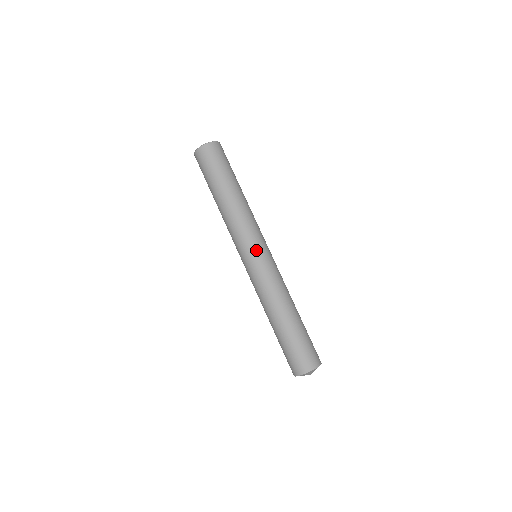
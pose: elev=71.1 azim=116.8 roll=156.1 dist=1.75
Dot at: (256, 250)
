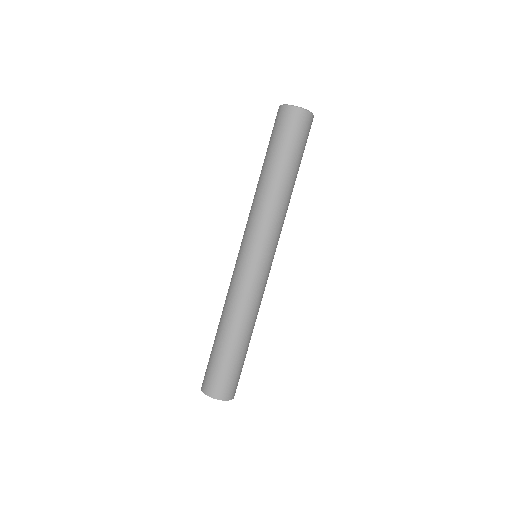
Dot at: (269, 256)
